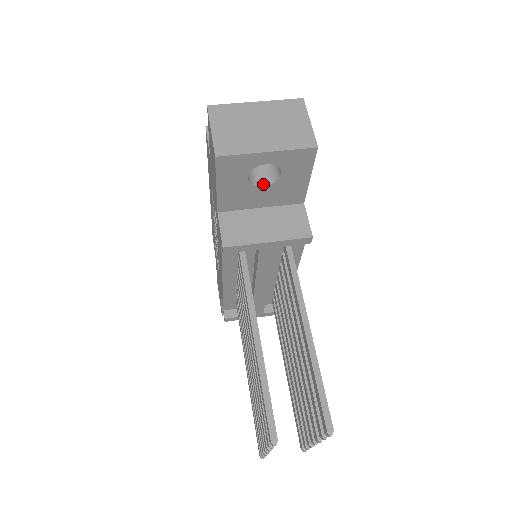
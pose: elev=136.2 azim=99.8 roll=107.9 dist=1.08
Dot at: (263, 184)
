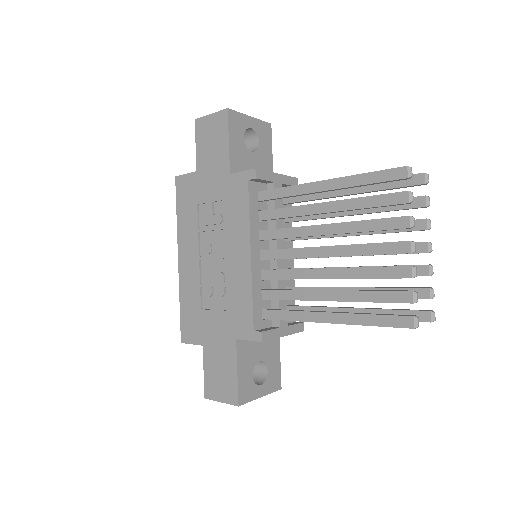
Dot at: (251, 152)
